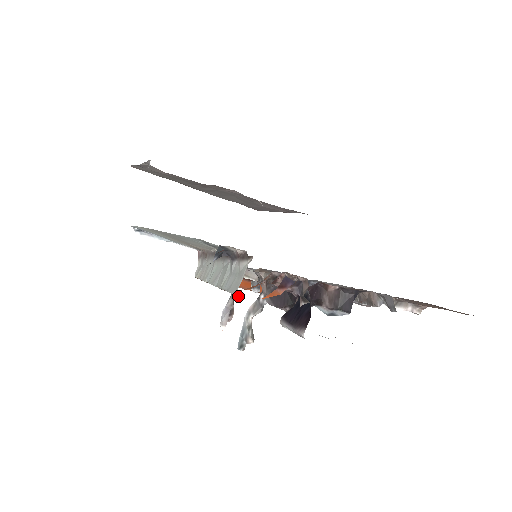
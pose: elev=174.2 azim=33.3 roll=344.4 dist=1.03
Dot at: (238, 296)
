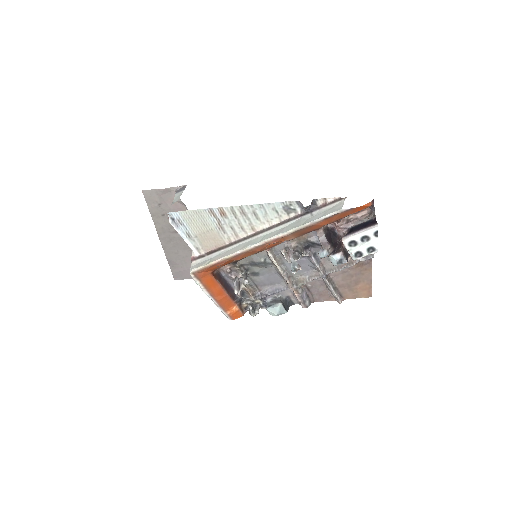
Dot at: (342, 210)
